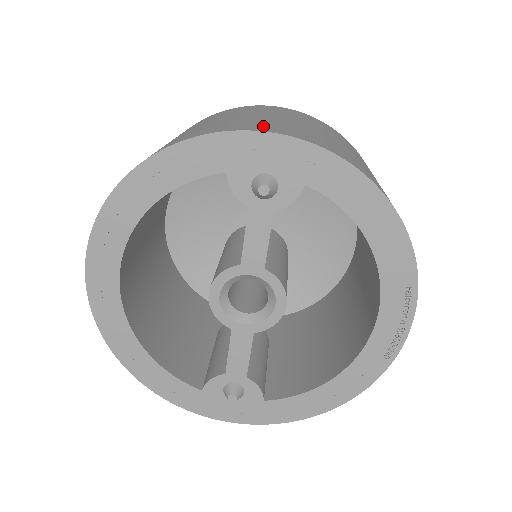
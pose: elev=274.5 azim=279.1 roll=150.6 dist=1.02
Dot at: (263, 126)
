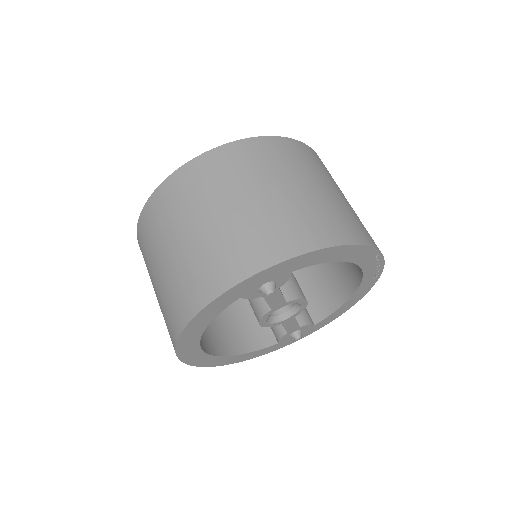
Dot at: (242, 258)
